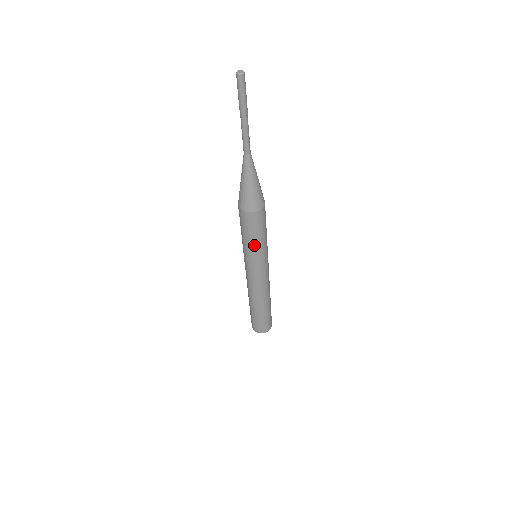
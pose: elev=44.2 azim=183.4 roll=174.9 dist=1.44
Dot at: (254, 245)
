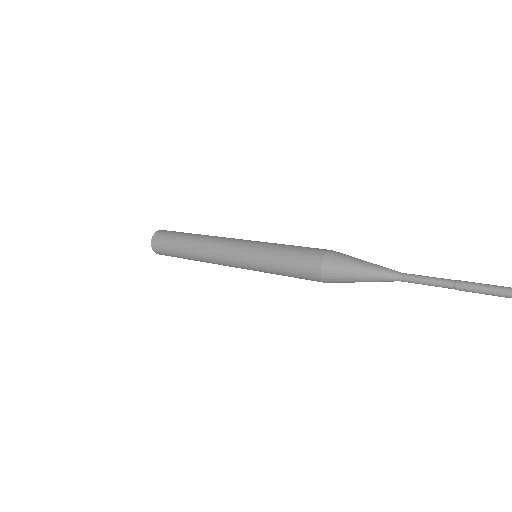
Dot at: (278, 273)
